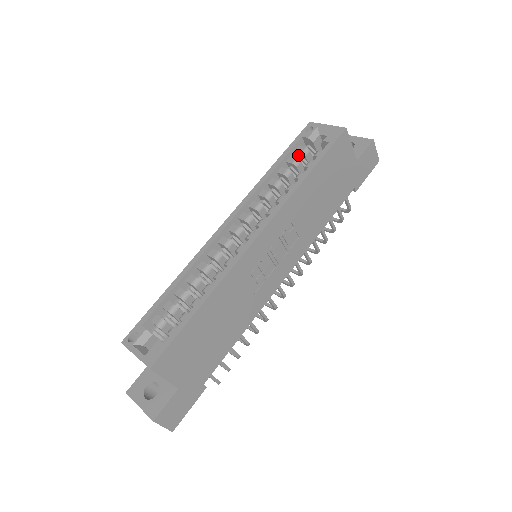
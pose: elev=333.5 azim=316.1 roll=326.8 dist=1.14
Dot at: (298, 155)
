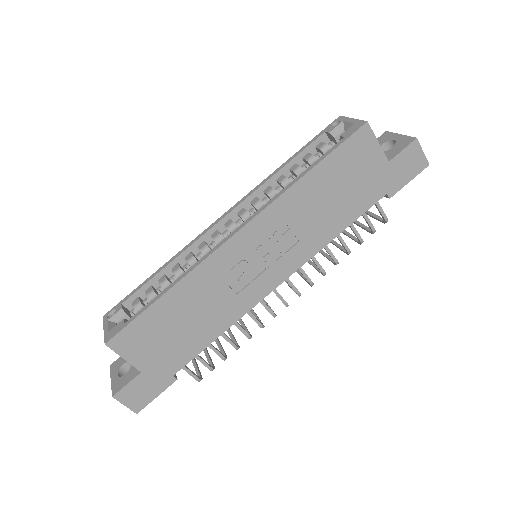
Dot at: (318, 152)
